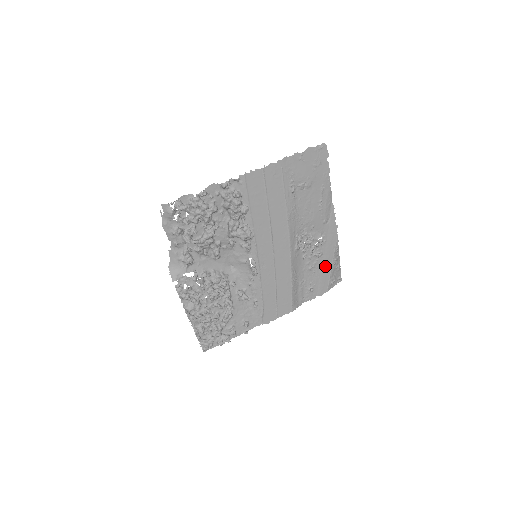
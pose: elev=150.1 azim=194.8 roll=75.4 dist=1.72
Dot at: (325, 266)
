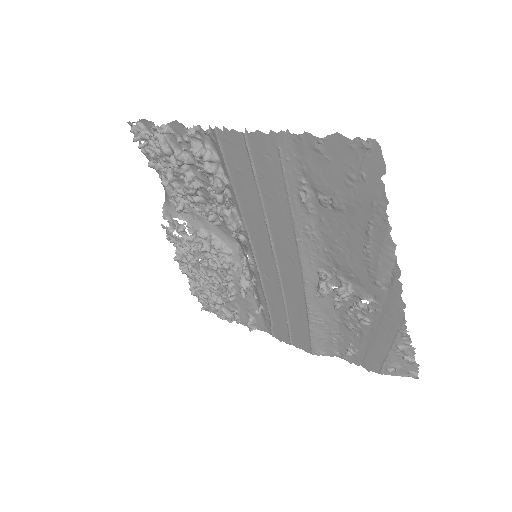
Dot at: (377, 342)
